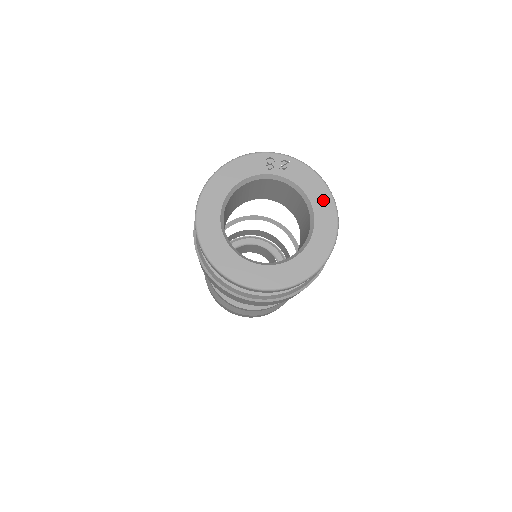
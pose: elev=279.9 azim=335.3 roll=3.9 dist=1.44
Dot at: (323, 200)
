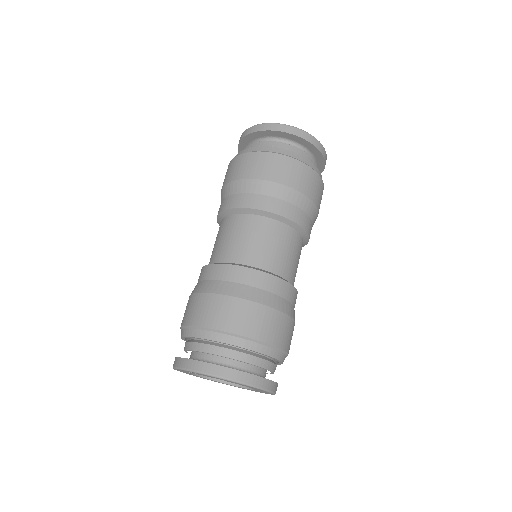
Dot at: (232, 382)
